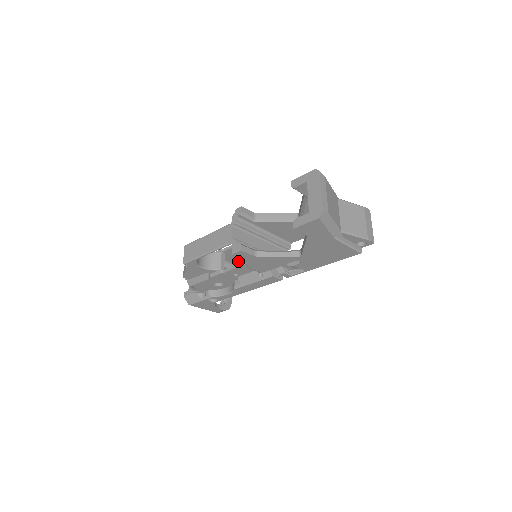
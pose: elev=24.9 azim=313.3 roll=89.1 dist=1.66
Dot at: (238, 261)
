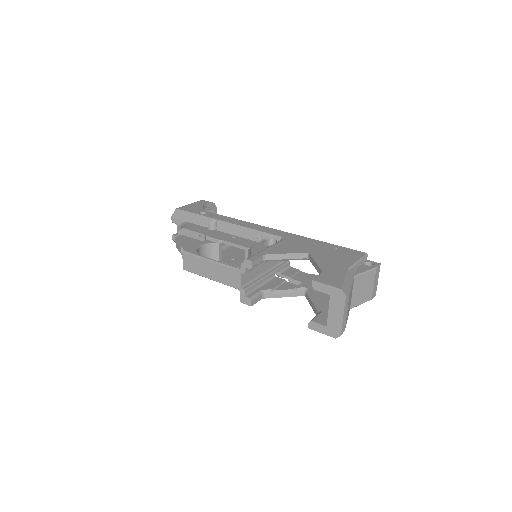
Dot at: occluded
